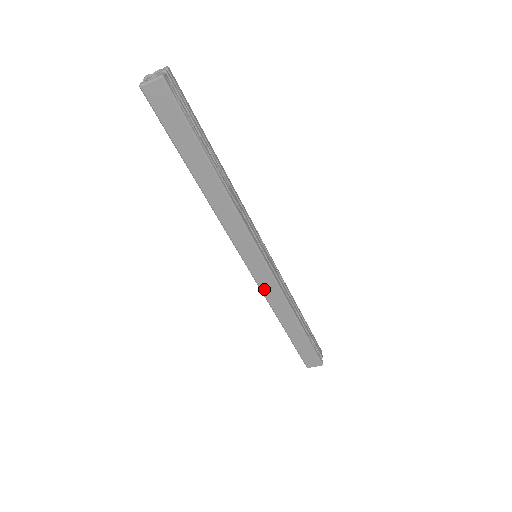
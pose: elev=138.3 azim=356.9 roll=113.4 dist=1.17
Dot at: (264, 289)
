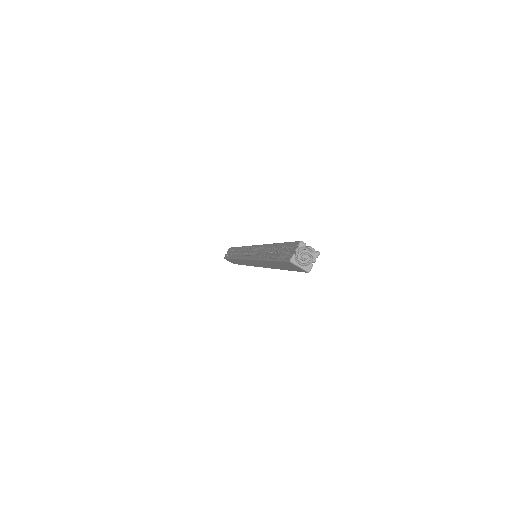
Dot at: (242, 260)
